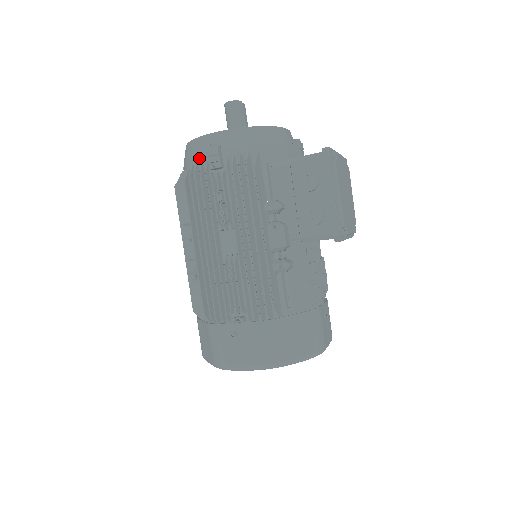
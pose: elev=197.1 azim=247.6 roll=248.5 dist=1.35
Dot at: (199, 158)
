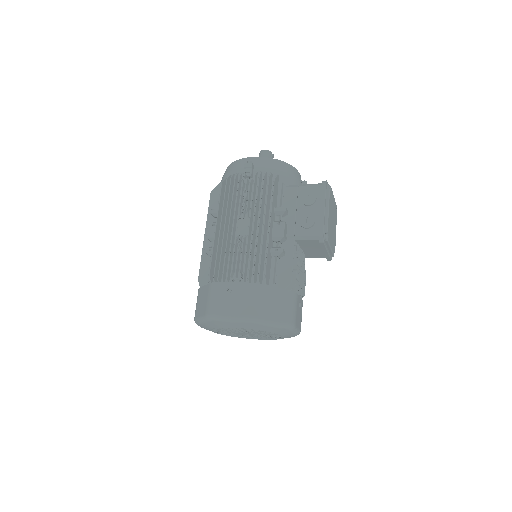
Dot at: (236, 171)
